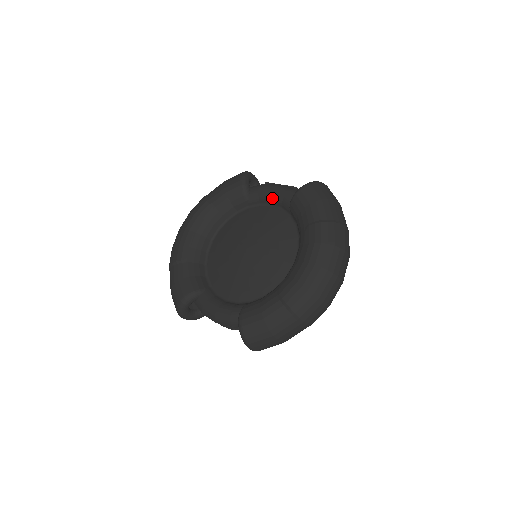
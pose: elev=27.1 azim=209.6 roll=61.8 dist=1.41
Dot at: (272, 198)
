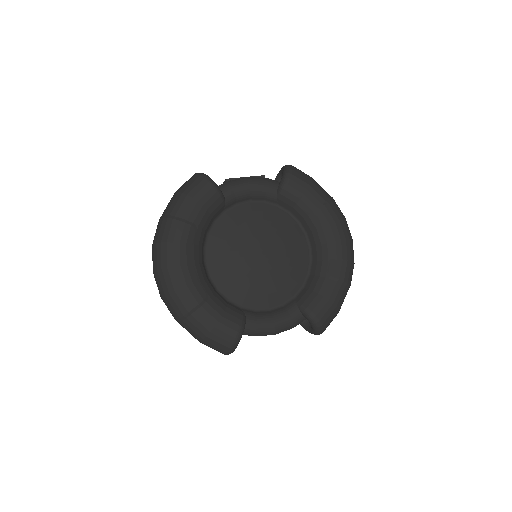
Dot at: (252, 194)
